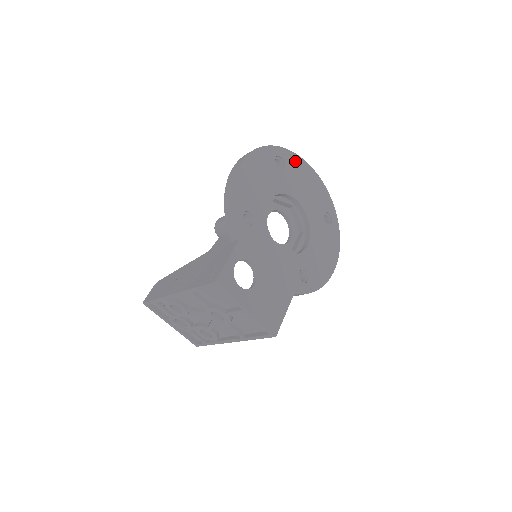
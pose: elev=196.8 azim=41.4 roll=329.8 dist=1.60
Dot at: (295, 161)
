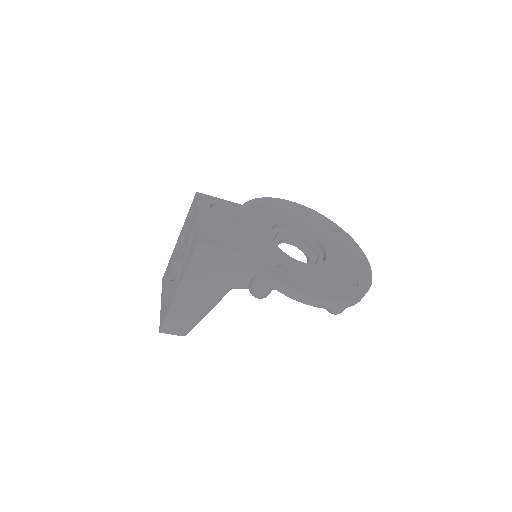
Dot at: (350, 242)
